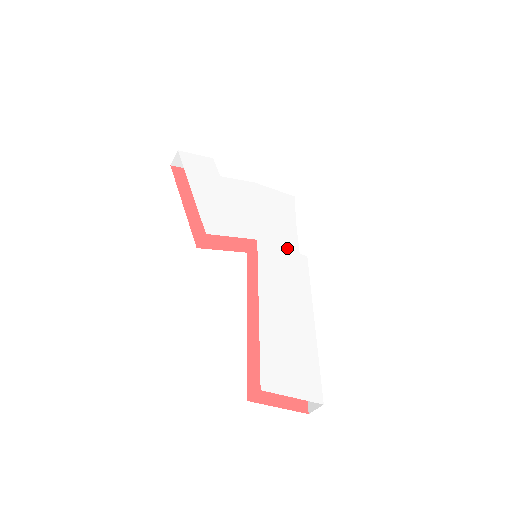
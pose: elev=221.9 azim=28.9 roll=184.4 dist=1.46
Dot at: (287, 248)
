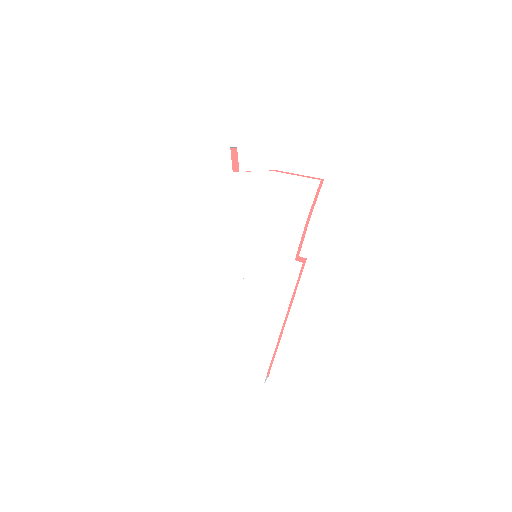
Dot at: (282, 254)
